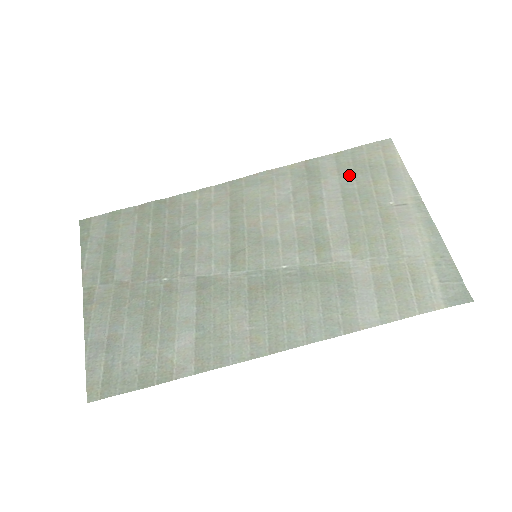
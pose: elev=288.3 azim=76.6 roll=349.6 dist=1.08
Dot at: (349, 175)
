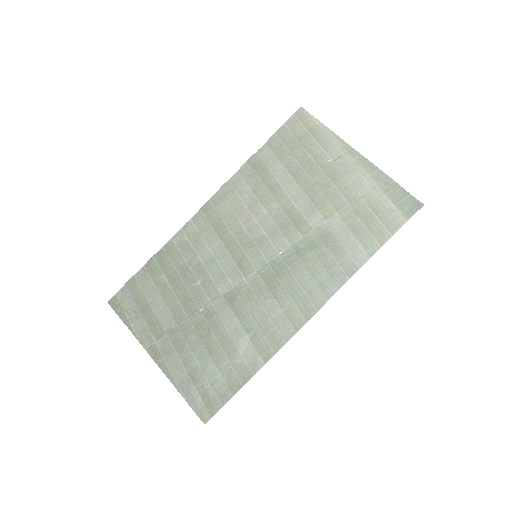
Dot at: (287, 155)
